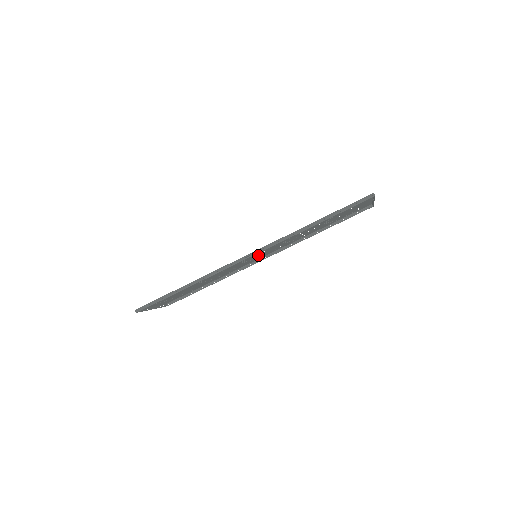
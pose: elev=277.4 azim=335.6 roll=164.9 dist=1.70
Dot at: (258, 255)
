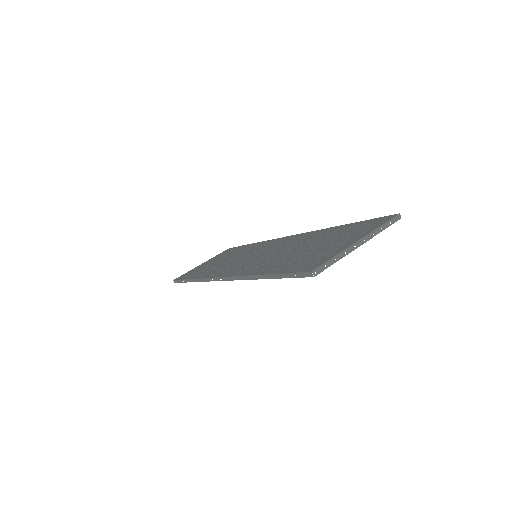
Dot at: (262, 252)
